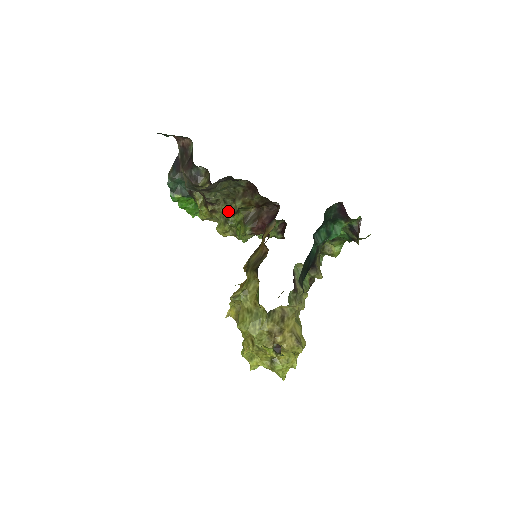
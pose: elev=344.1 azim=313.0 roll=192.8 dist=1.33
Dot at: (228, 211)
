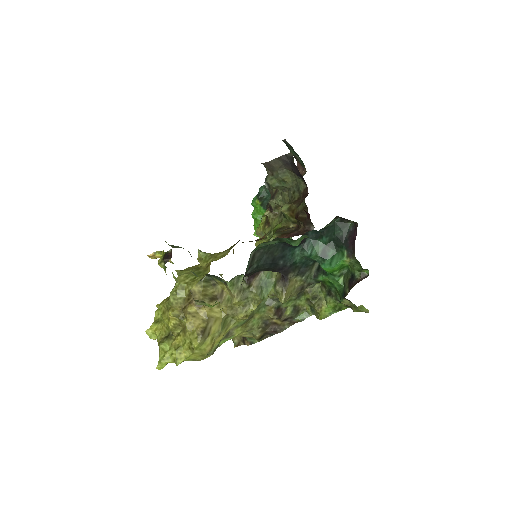
Dot at: (276, 224)
